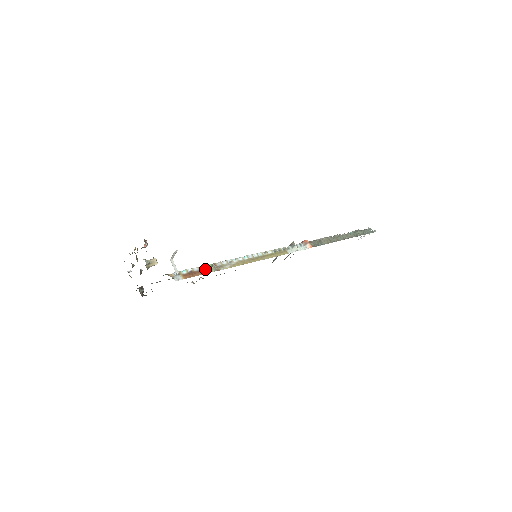
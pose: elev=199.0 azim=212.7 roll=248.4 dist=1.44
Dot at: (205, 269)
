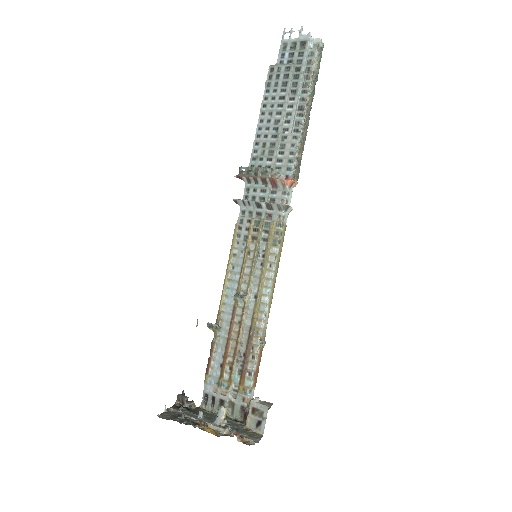
Dot at: (259, 356)
